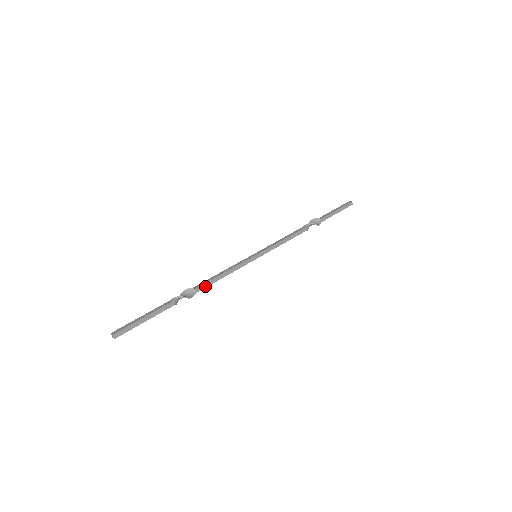
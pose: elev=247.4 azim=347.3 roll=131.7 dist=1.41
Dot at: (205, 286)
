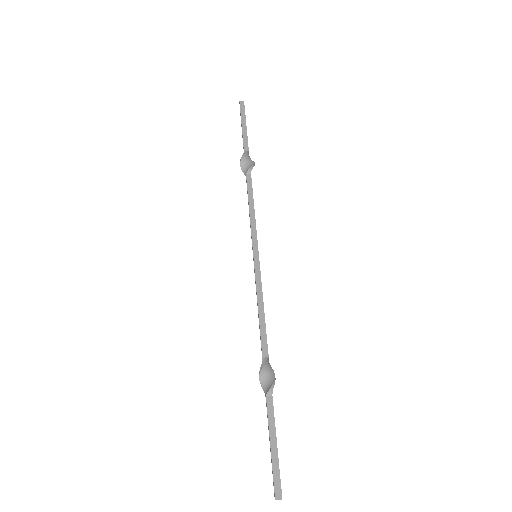
Dot at: occluded
